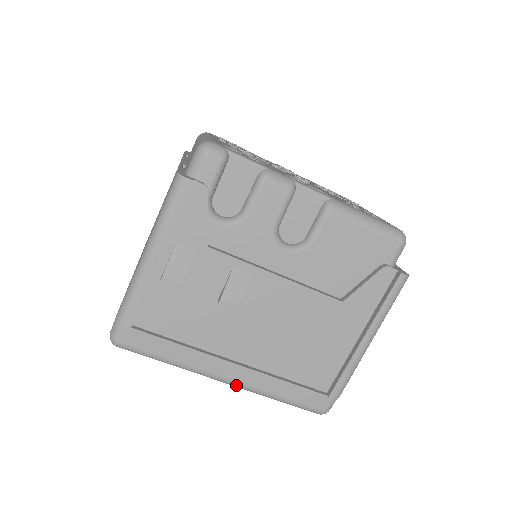
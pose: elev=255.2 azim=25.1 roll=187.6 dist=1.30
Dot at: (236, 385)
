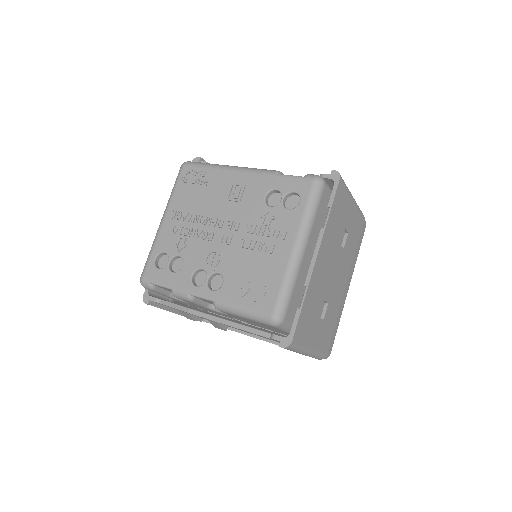
Dot at: occluded
